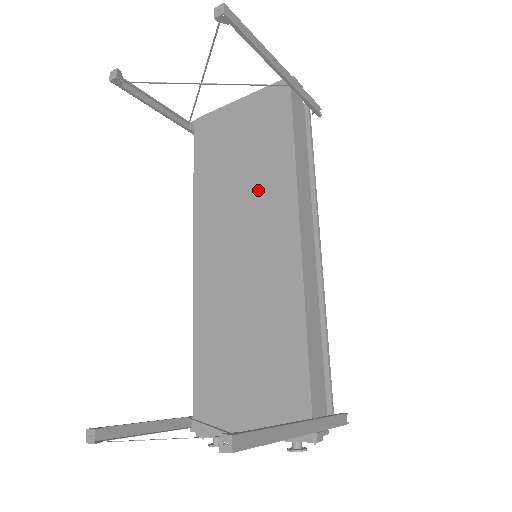
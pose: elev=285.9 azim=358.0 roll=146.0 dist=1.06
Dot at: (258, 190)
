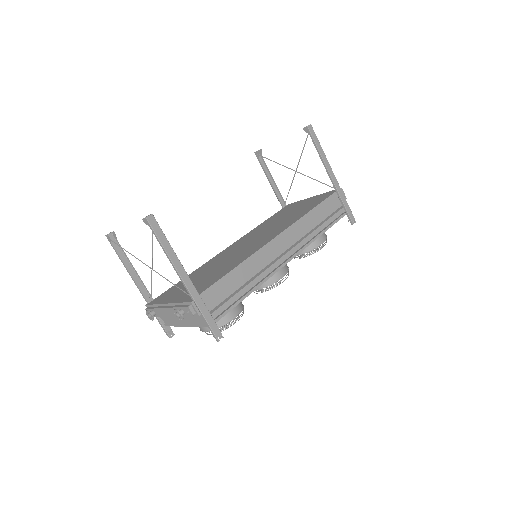
Dot at: (281, 223)
